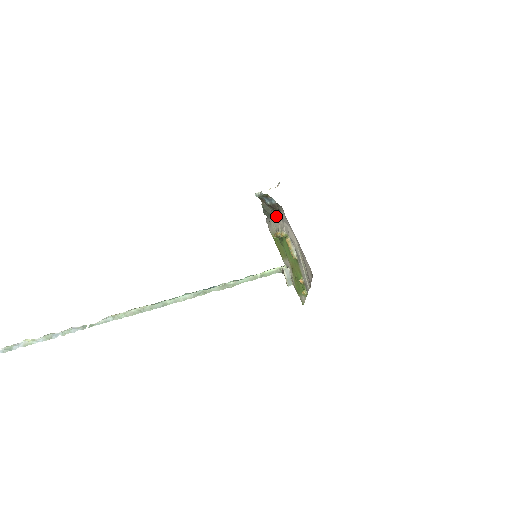
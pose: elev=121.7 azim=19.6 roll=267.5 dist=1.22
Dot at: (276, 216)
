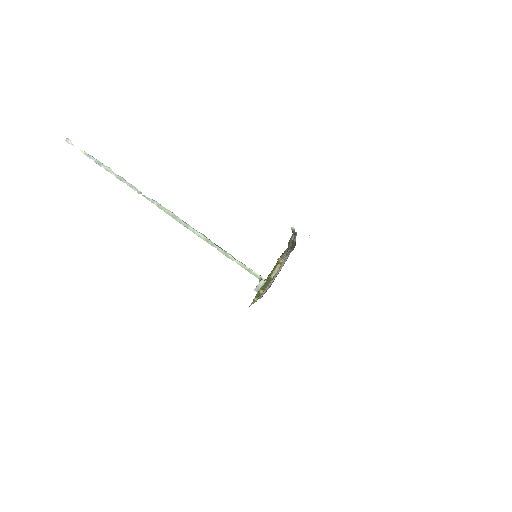
Dot at: occluded
